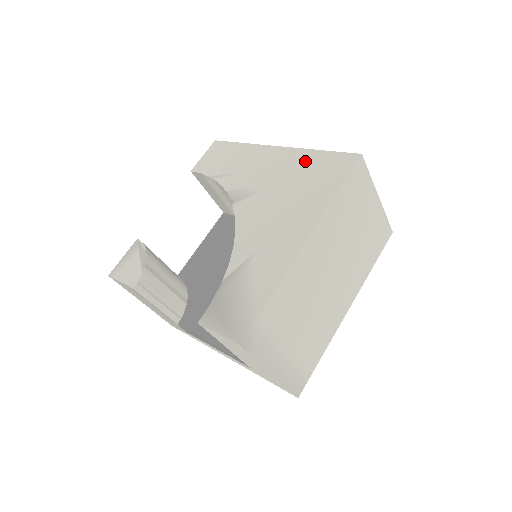
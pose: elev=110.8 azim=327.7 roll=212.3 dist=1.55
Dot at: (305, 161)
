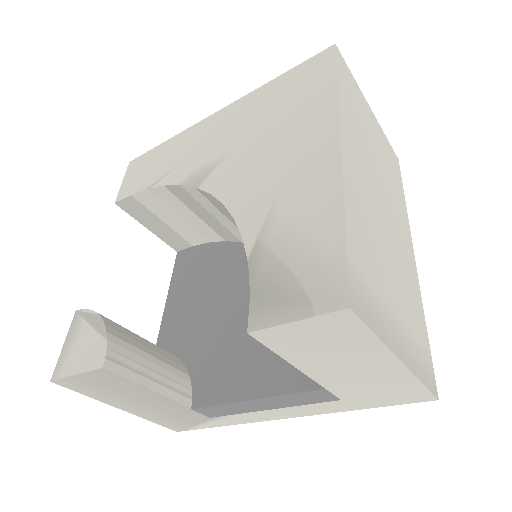
Dot at: (266, 95)
